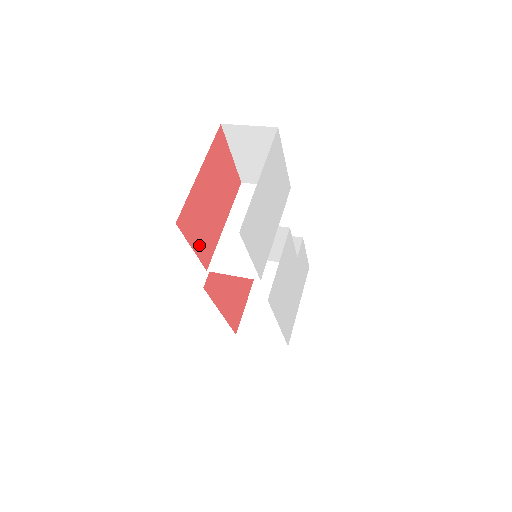
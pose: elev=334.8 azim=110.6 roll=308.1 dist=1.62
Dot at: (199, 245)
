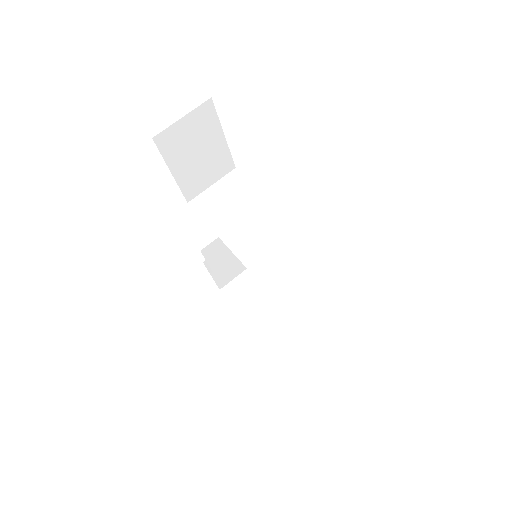
Dot at: occluded
